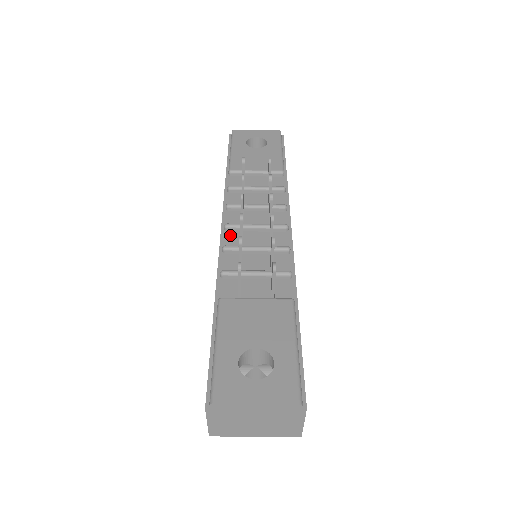
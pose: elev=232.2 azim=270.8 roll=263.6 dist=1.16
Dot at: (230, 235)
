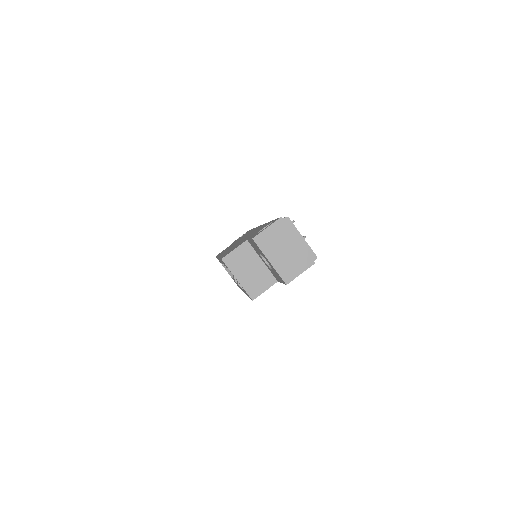
Dot at: occluded
